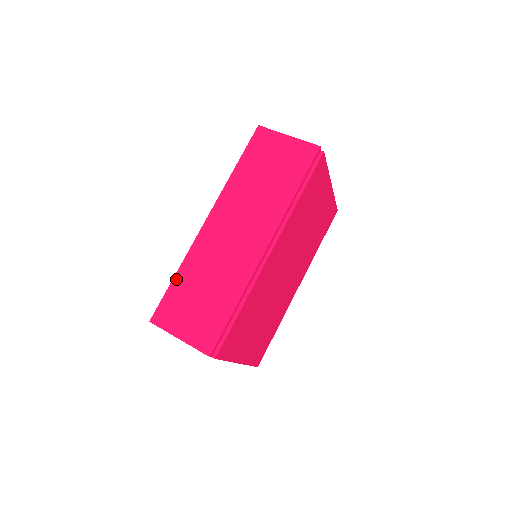
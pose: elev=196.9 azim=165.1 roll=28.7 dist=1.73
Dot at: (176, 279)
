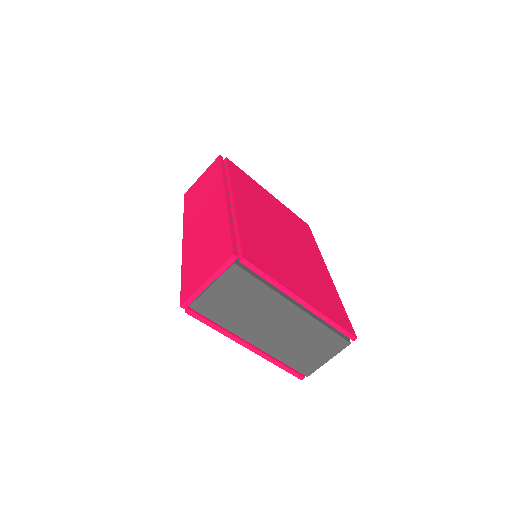
Dot at: (183, 273)
